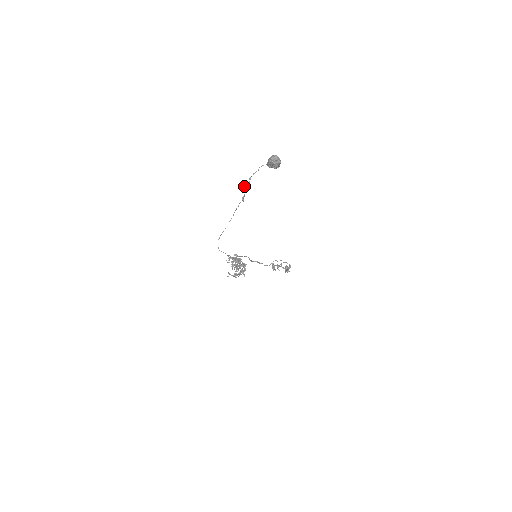
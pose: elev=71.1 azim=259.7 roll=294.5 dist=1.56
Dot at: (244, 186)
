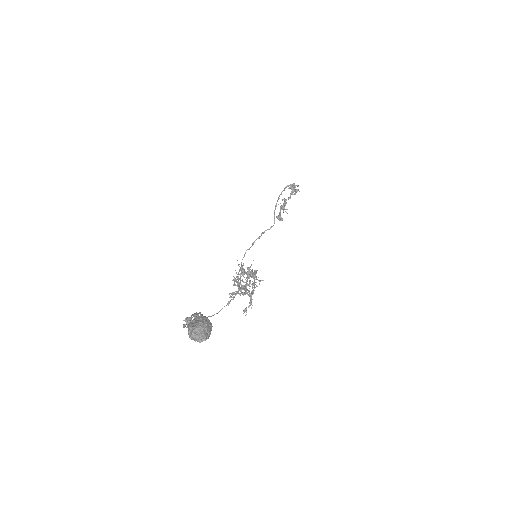
Dot at: occluded
